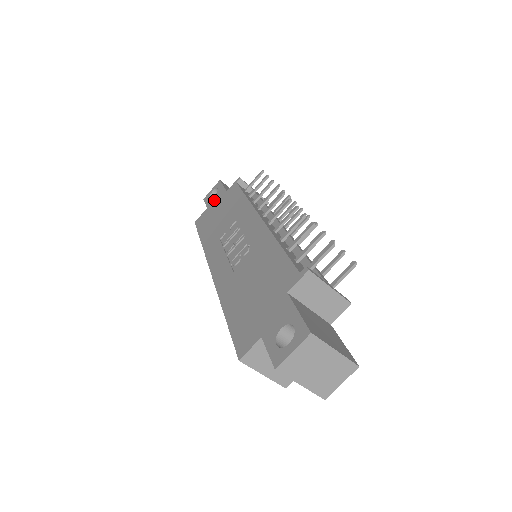
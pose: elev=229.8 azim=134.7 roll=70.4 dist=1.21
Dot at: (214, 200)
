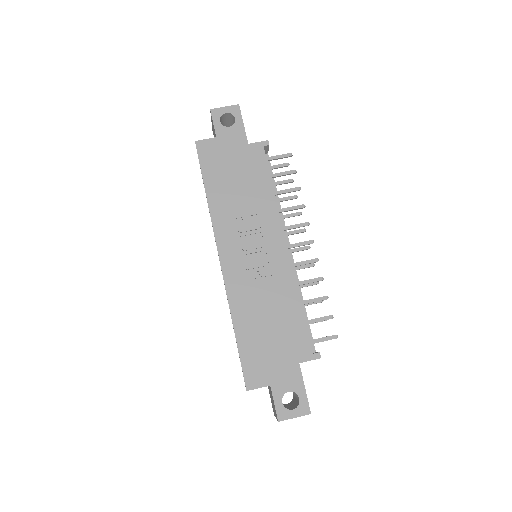
Dot at: (229, 137)
